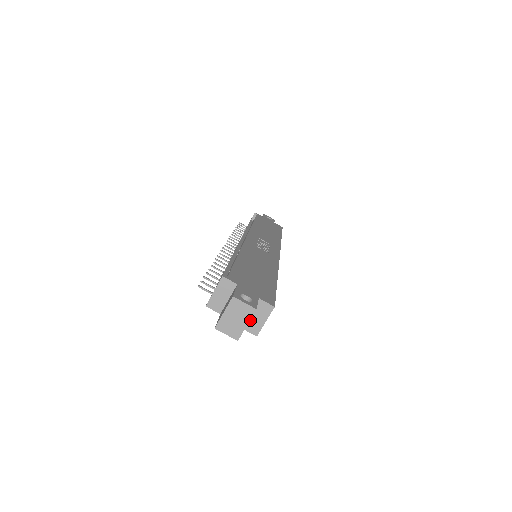
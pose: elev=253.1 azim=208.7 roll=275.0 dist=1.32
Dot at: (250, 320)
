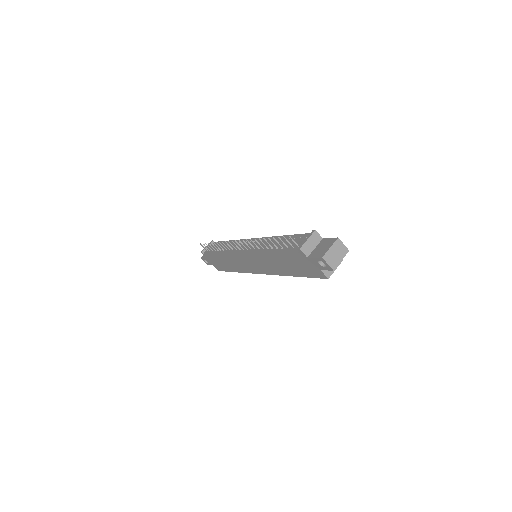
Dot at: occluded
